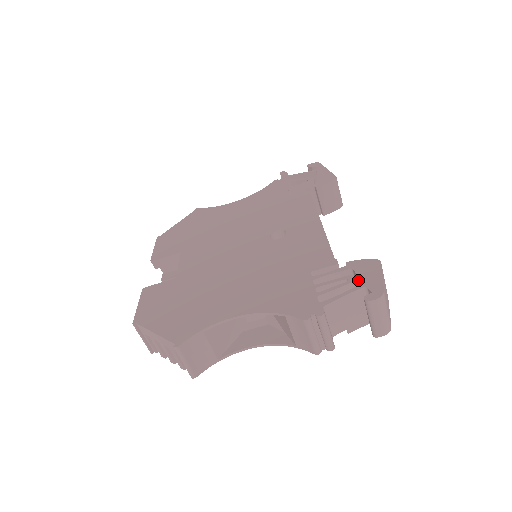
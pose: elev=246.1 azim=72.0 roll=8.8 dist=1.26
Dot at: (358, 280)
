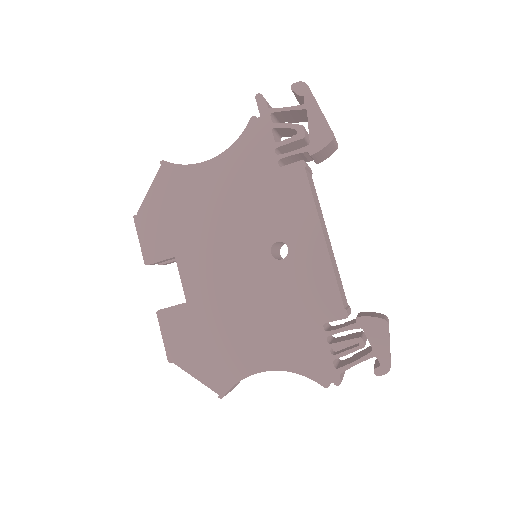
Dot at: (367, 337)
